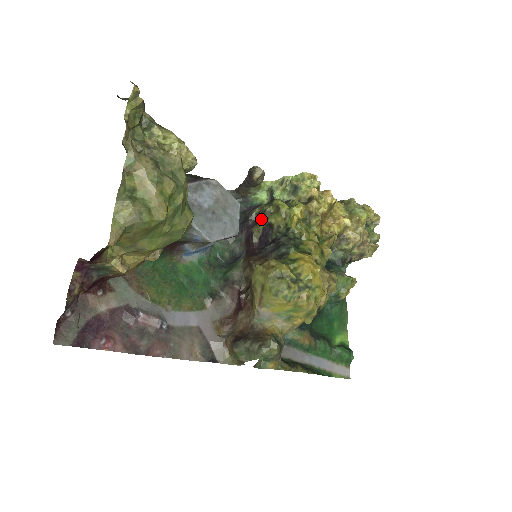
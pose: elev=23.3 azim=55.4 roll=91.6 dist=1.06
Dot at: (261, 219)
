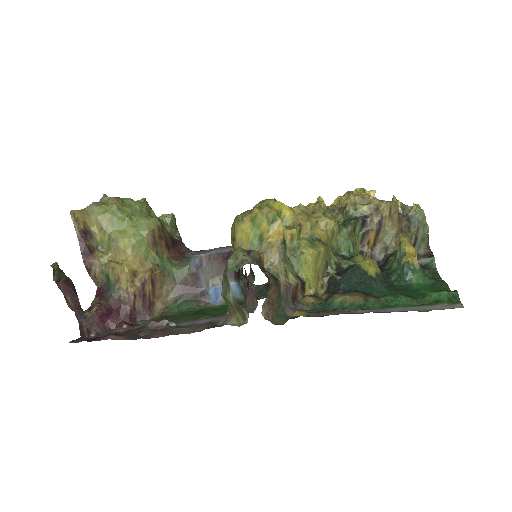
Dot at: occluded
